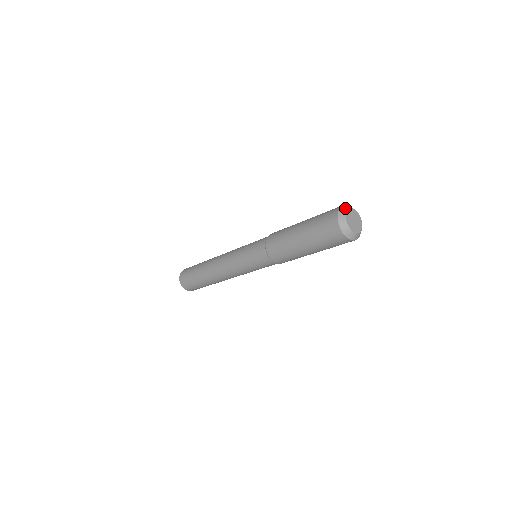
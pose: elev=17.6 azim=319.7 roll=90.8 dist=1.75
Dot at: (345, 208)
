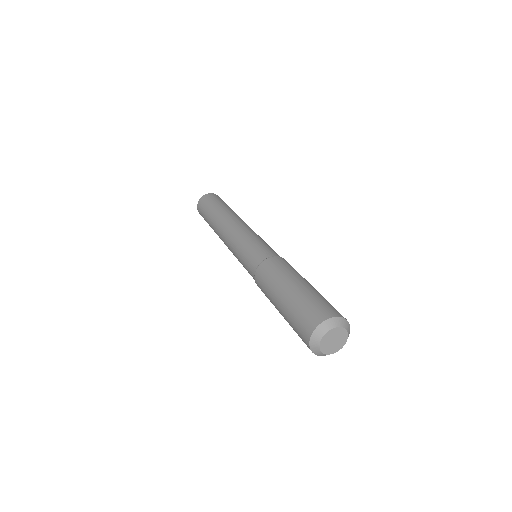
Dot at: (324, 328)
